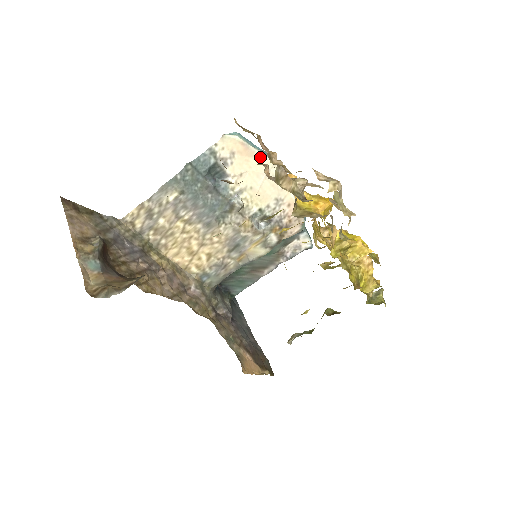
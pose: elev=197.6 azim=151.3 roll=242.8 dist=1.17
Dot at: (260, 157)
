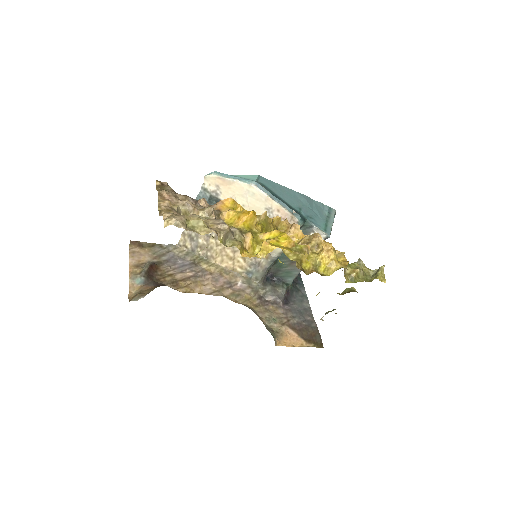
Dot at: (236, 183)
